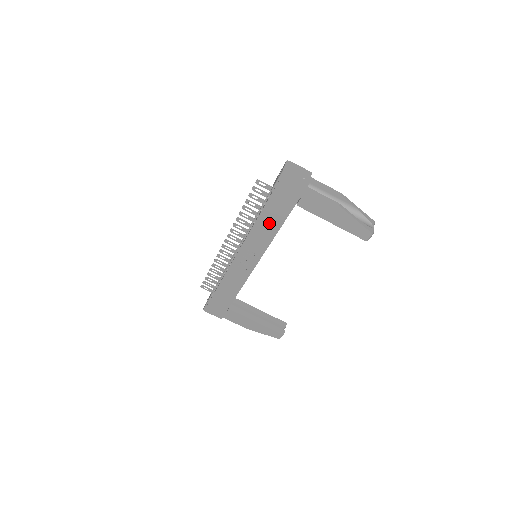
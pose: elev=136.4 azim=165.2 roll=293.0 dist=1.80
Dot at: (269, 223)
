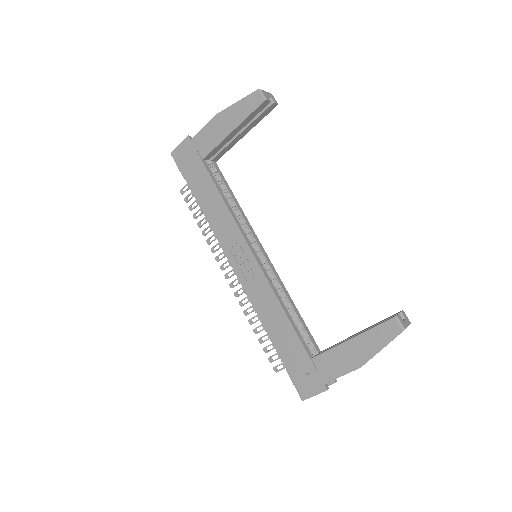
Dot at: (211, 202)
